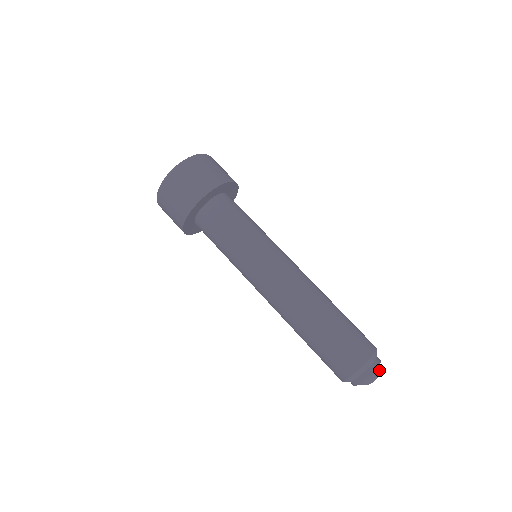
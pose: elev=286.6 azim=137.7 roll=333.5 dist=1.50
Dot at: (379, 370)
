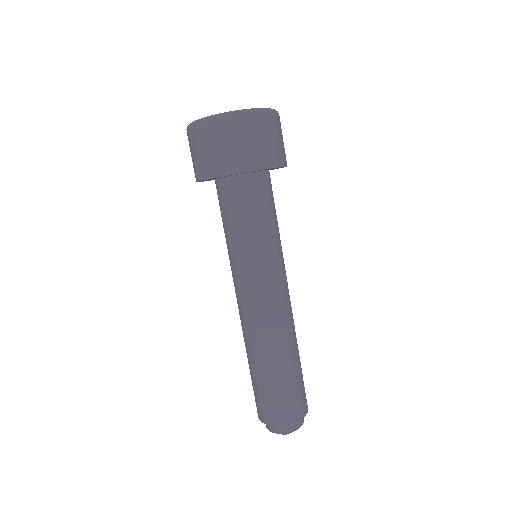
Dot at: occluded
